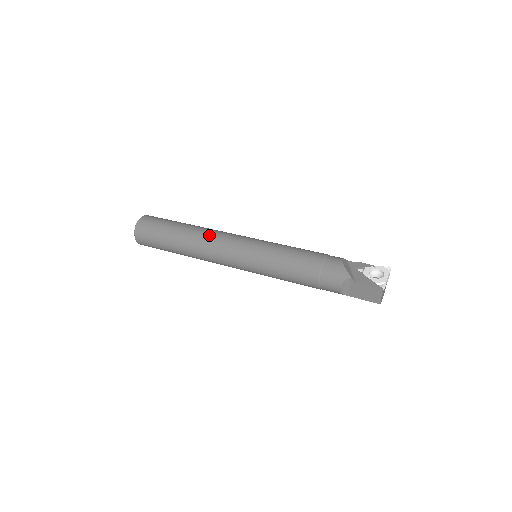
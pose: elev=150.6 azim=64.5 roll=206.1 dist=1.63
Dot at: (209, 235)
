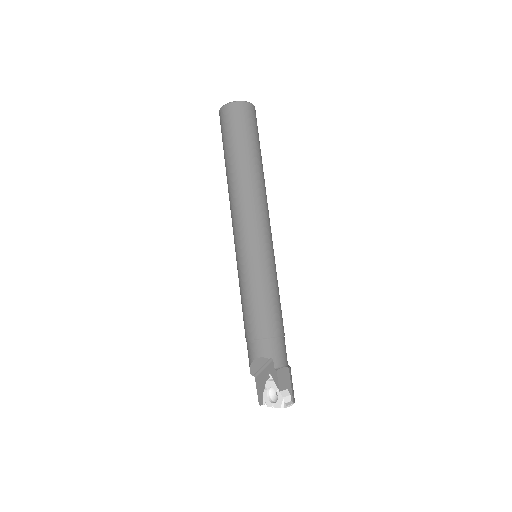
Dot at: (231, 202)
